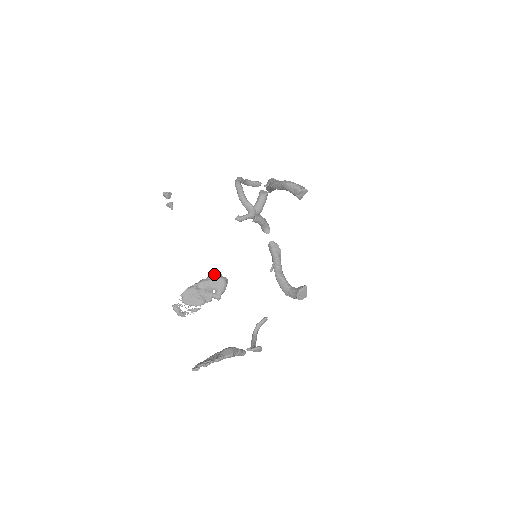
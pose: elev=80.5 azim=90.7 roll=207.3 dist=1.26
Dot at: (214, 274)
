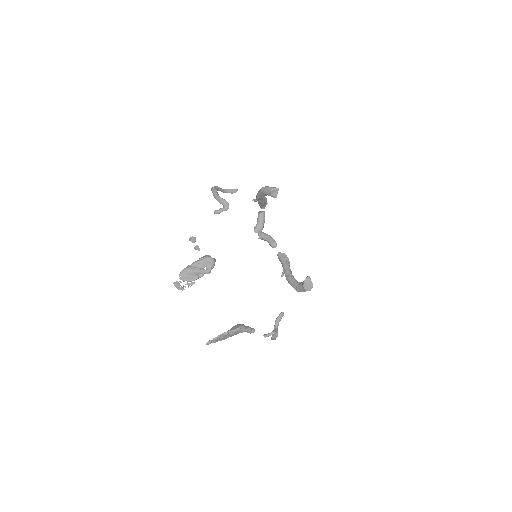
Dot at: (204, 256)
